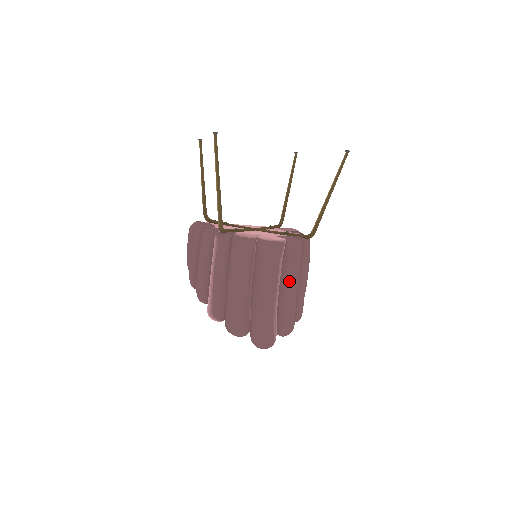
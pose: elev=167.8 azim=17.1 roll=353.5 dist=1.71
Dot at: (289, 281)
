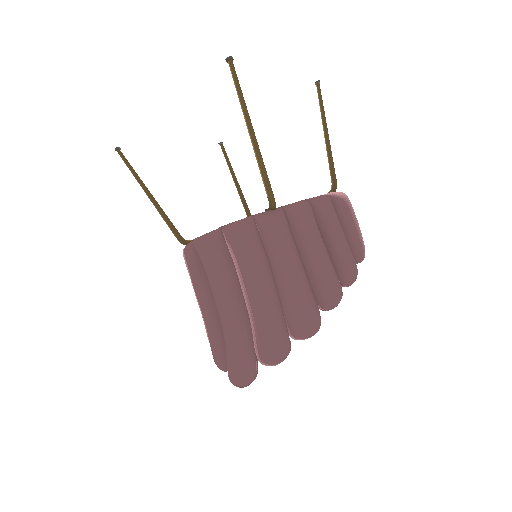
Dot at: (246, 283)
